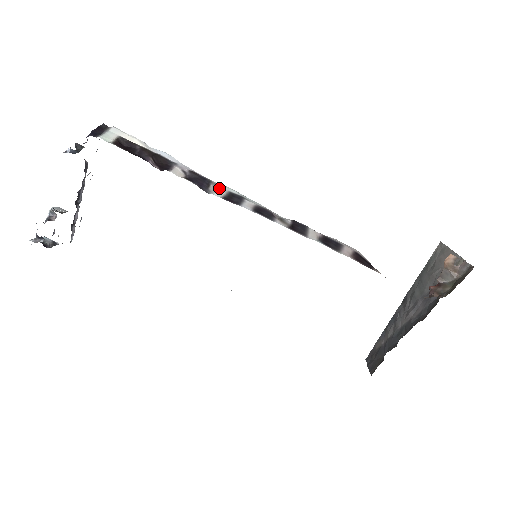
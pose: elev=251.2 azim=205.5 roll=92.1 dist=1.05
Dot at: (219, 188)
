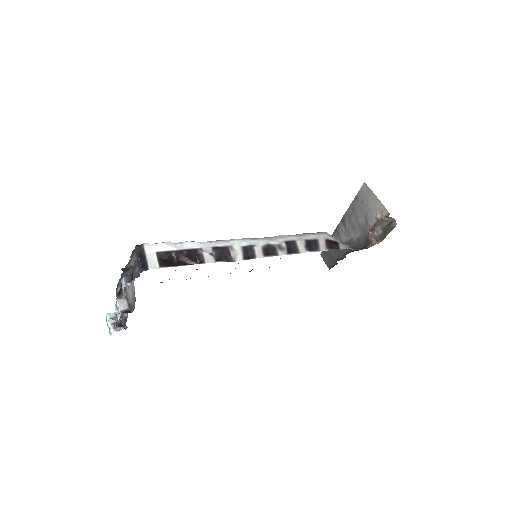
Dot at: (235, 249)
